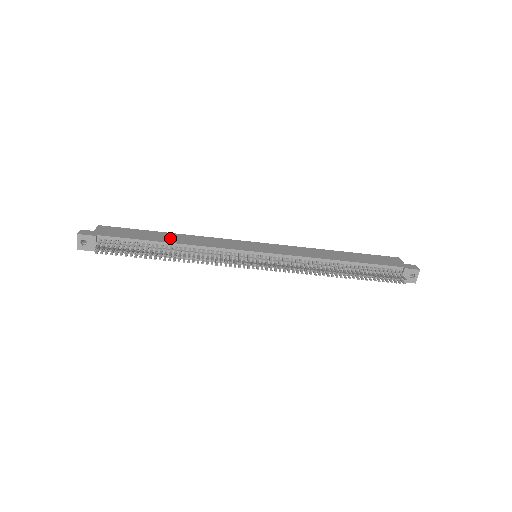
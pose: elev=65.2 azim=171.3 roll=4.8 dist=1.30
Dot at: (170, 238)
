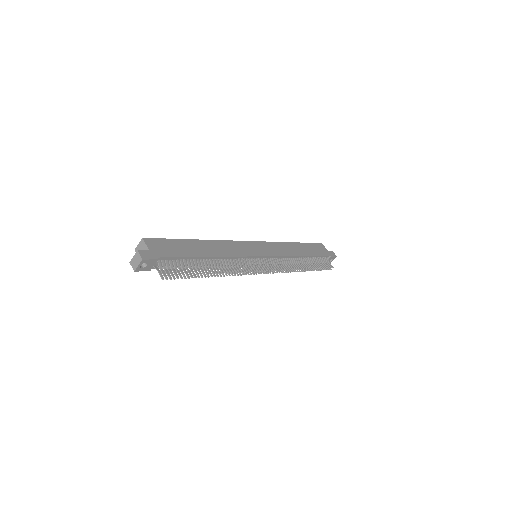
Dot at: (206, 249)
